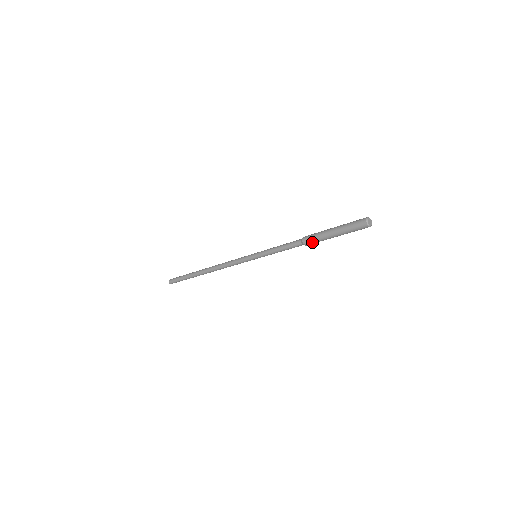
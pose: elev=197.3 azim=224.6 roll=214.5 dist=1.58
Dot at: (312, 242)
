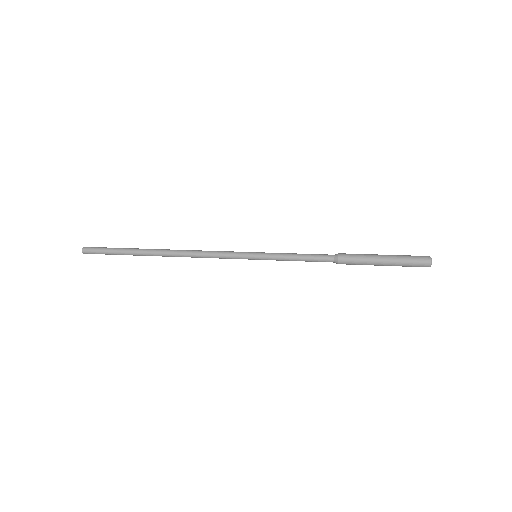
Dot at: (350, 264)
